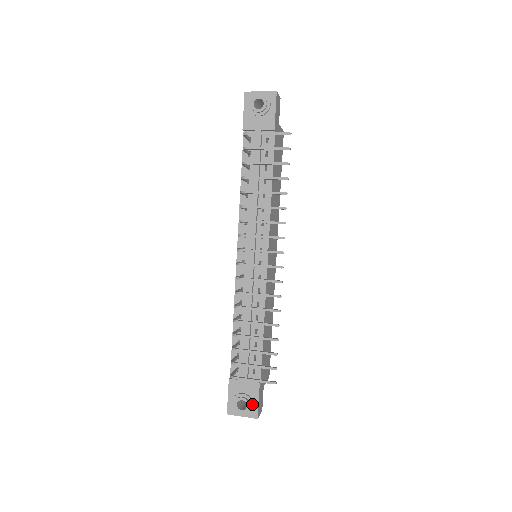
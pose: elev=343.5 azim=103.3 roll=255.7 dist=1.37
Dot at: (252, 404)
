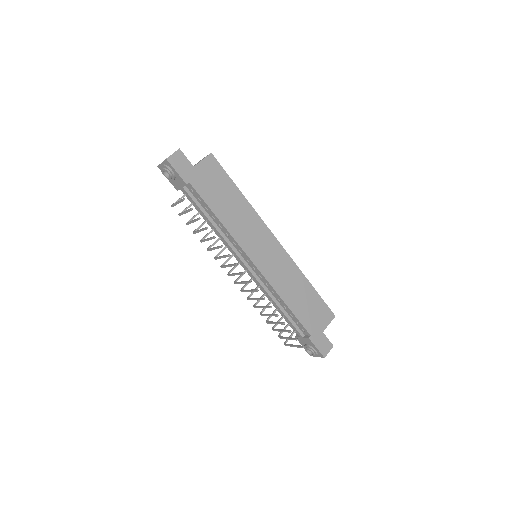
Dot at: (314, 351)
